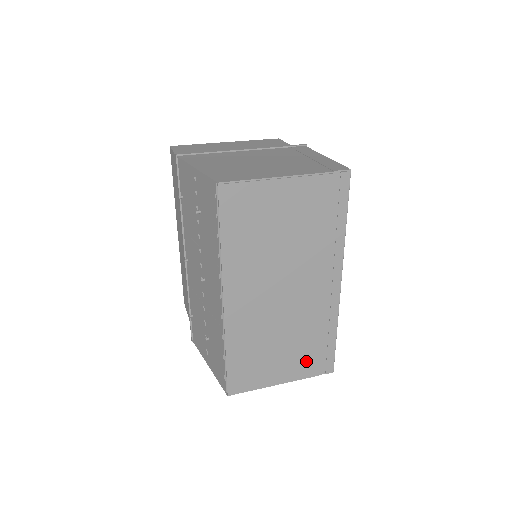
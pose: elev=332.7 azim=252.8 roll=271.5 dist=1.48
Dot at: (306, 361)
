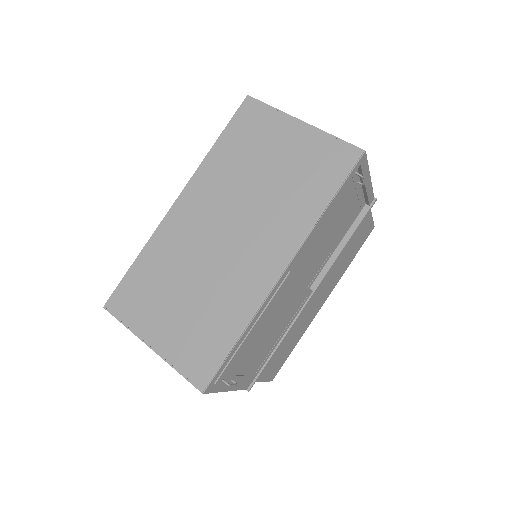
Dot at: (189, 341)
